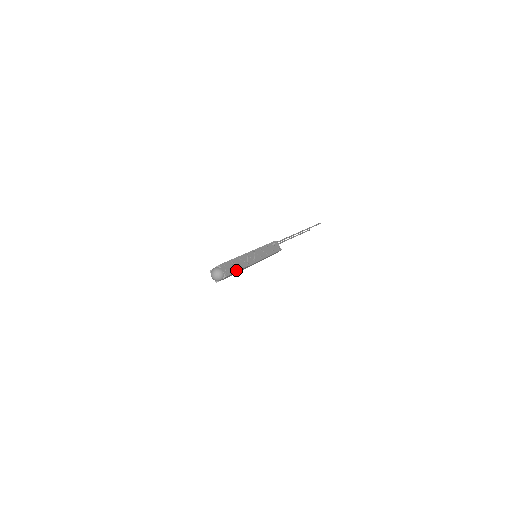
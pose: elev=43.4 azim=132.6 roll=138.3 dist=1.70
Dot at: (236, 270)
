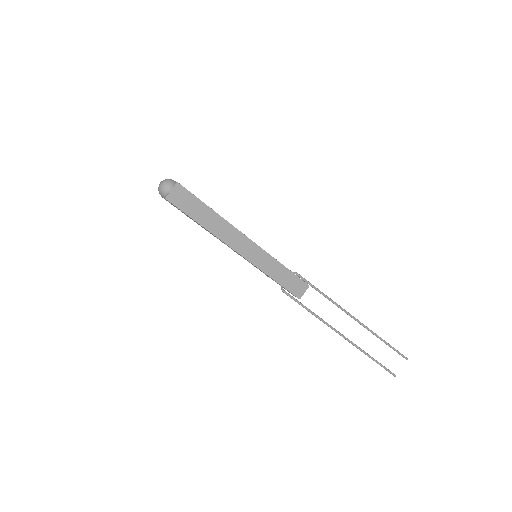
Dot at: occluded
